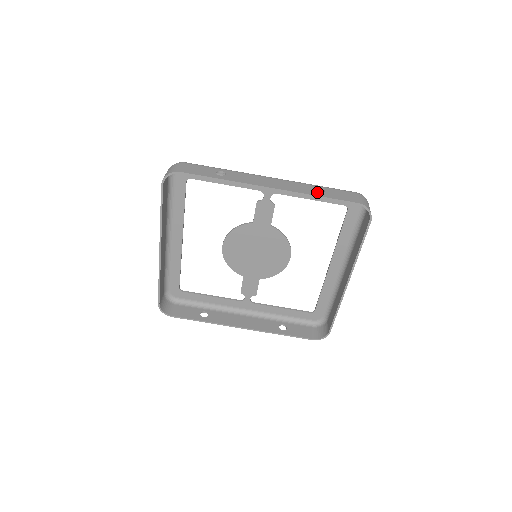
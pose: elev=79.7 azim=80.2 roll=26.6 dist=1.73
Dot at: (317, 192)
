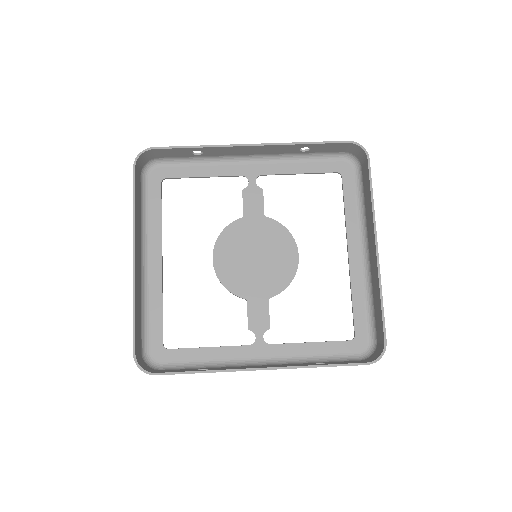
Dot at: (302, 145)
